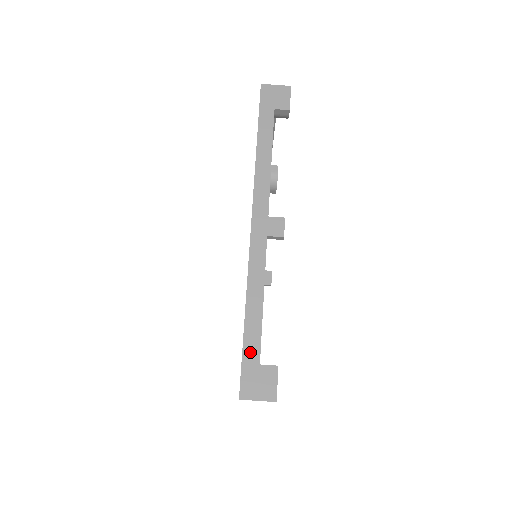
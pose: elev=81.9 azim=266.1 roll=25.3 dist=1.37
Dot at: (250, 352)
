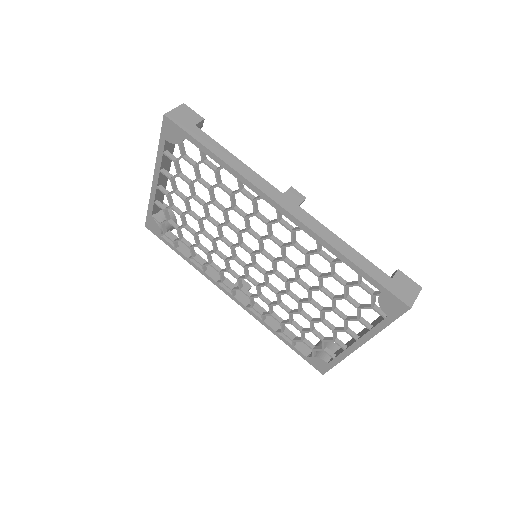
Dot at: (380, 278)
